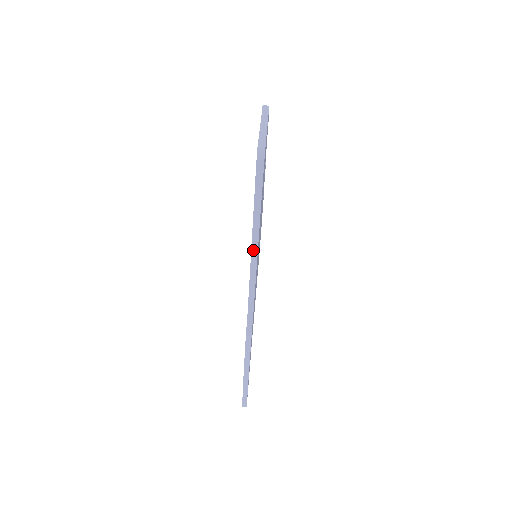
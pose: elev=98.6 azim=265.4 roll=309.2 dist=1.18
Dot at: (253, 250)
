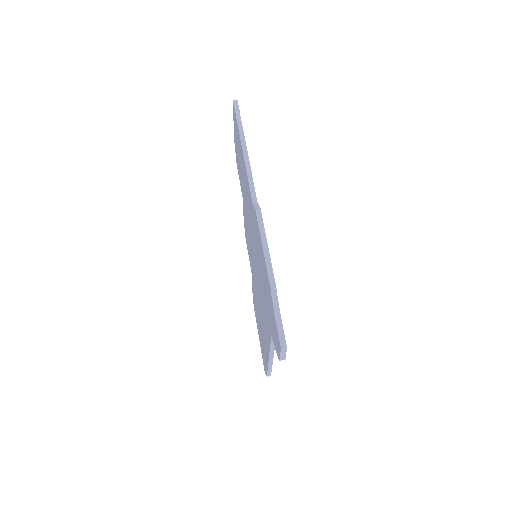
Dot at: (244, 149)
